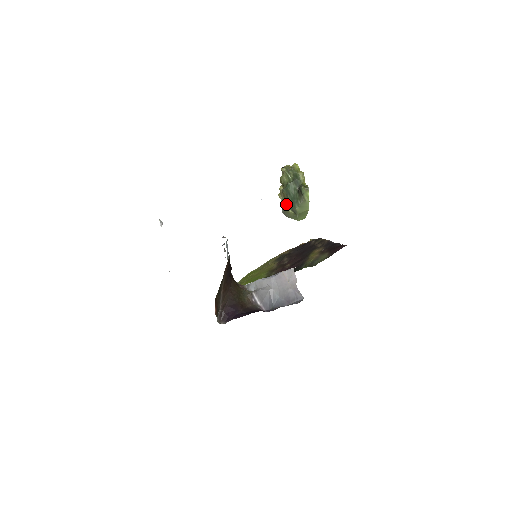
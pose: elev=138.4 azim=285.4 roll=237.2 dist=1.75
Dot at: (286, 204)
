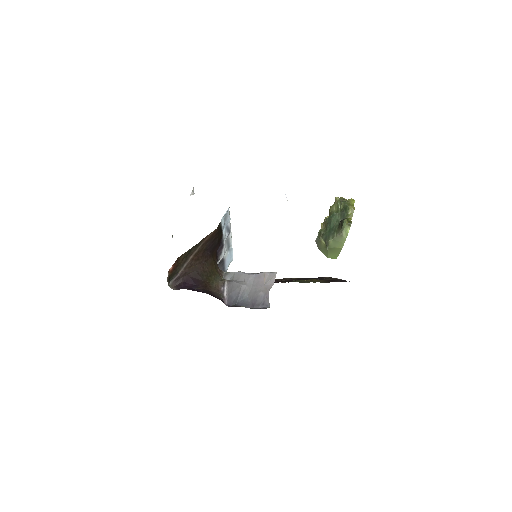
Dot at: (322, 233)
